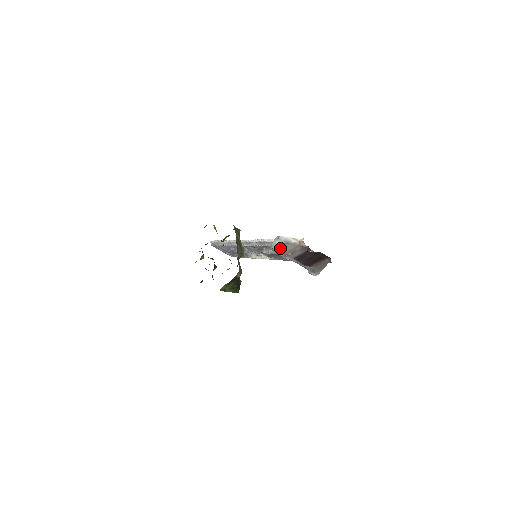
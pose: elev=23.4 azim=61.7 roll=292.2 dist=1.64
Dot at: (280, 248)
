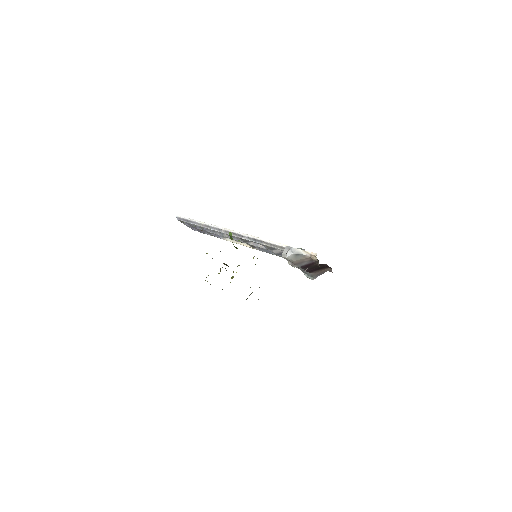
Dot at: (291, 258)
